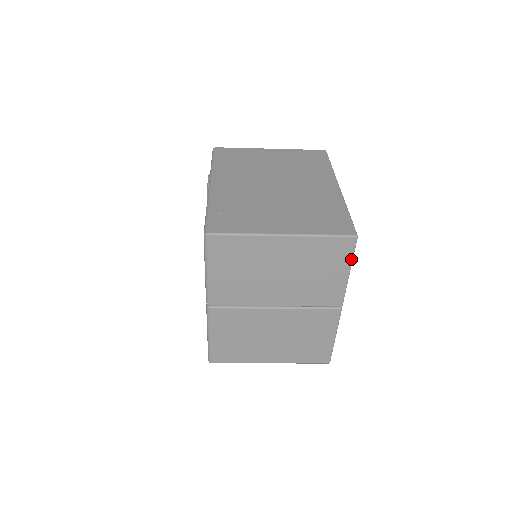
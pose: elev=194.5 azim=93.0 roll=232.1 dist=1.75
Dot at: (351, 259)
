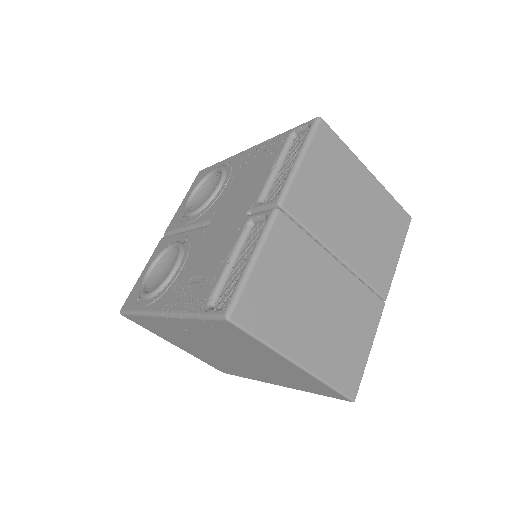
Dot at: (404, 240)
